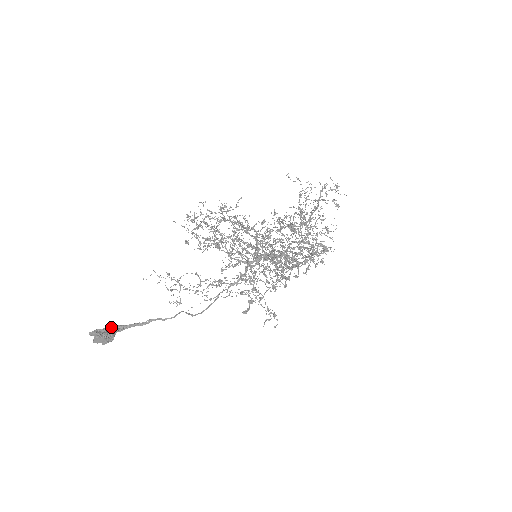
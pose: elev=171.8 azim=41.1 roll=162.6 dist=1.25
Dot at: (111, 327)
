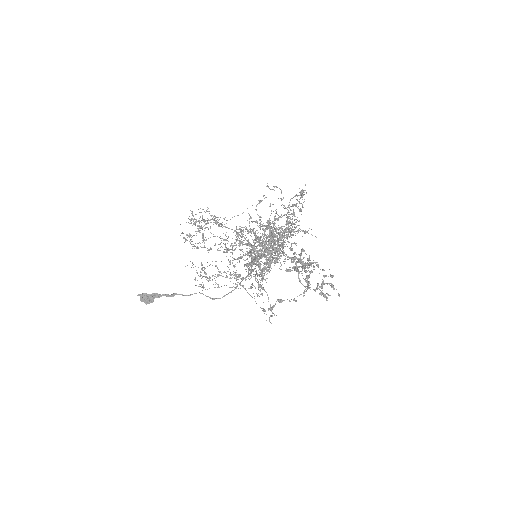
Dot at: (153, 294)
